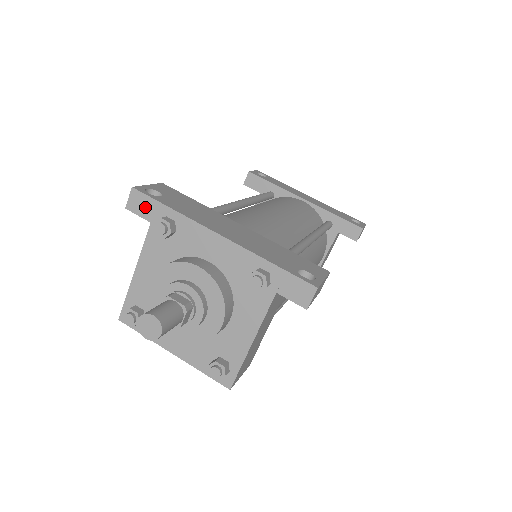
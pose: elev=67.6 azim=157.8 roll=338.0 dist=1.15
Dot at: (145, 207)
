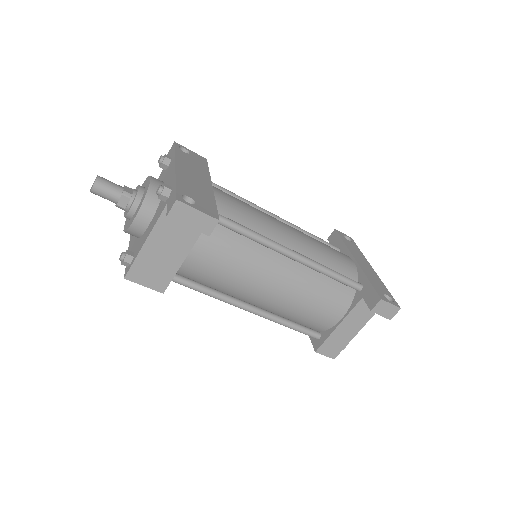
Dot at: (171, 153)
